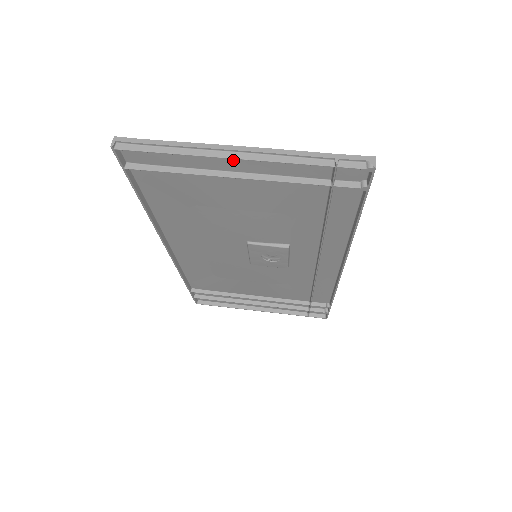
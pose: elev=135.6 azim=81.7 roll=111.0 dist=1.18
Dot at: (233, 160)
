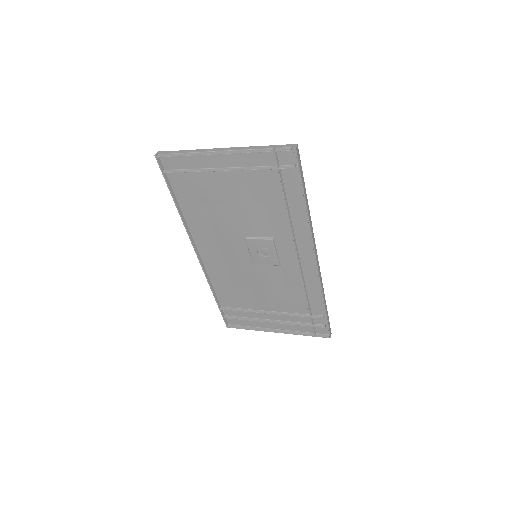
Dot at: (220, 158)
